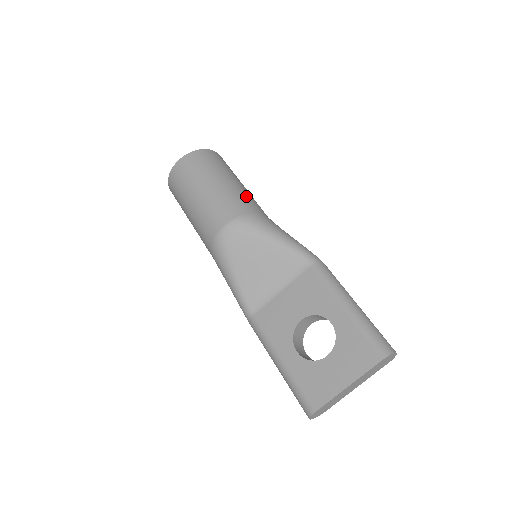
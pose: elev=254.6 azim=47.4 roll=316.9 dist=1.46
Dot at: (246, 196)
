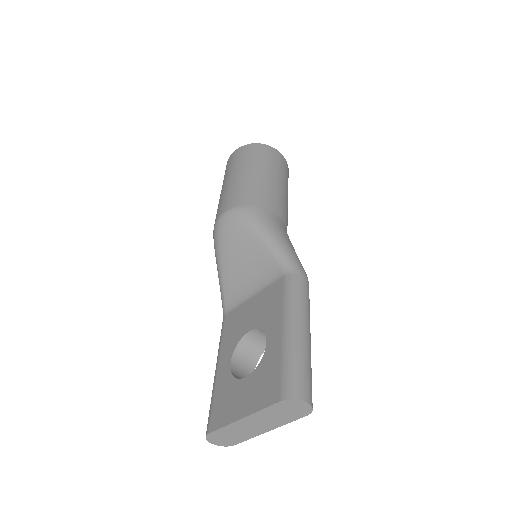
Dot at: (265, 191)
